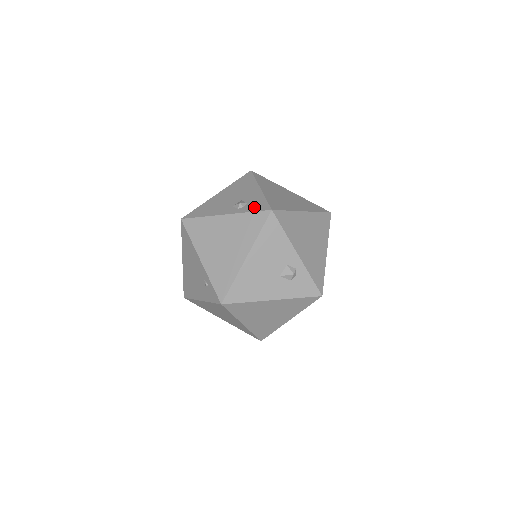
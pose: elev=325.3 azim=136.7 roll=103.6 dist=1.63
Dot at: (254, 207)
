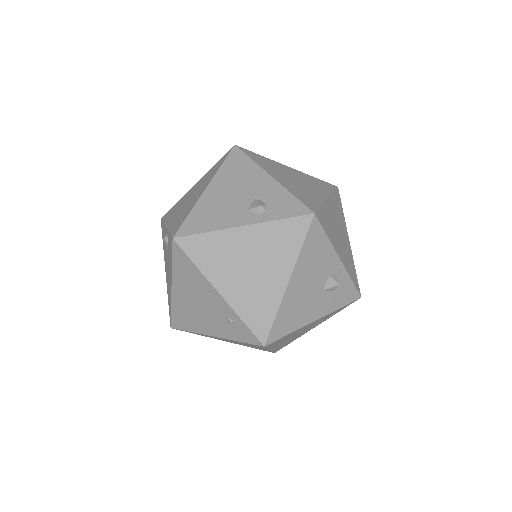
Dot at: (284, 210)
